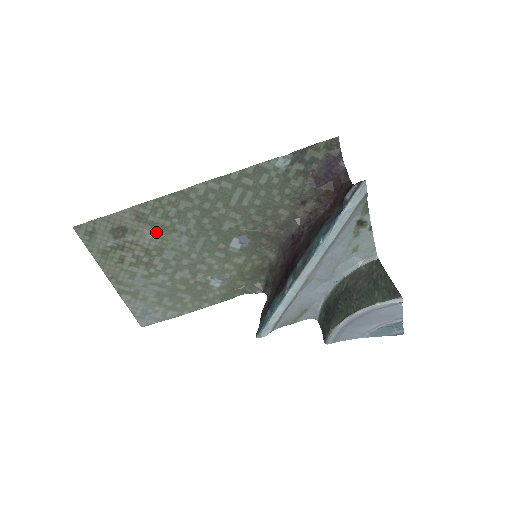
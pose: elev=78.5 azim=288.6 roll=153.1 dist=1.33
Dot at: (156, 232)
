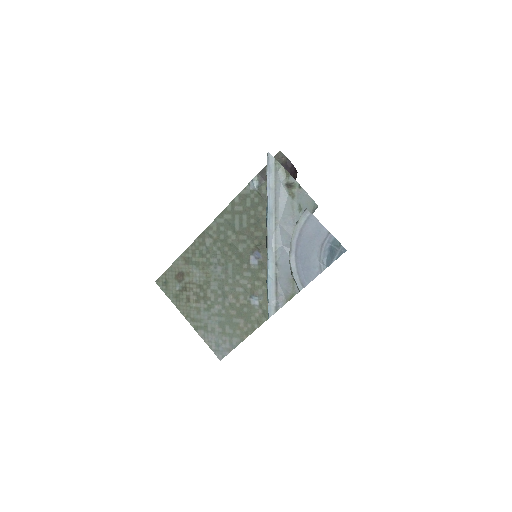
Dot at: (201, 269)
